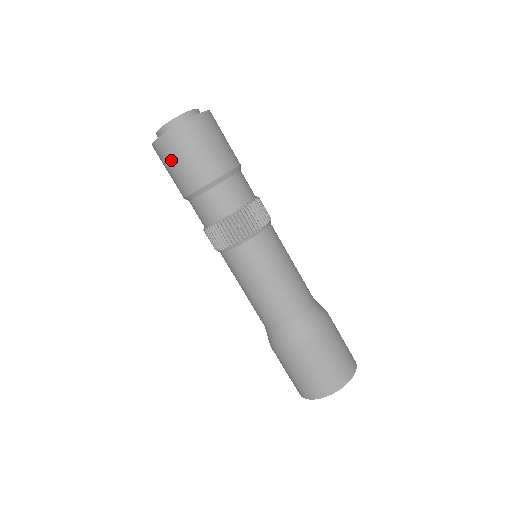
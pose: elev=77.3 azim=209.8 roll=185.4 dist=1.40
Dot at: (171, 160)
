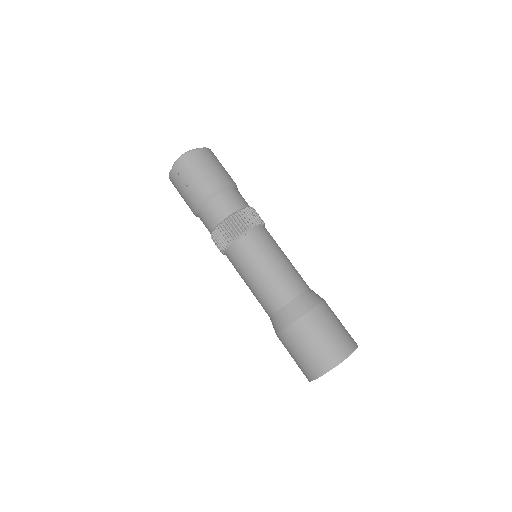
Dot at: (199, 167)
